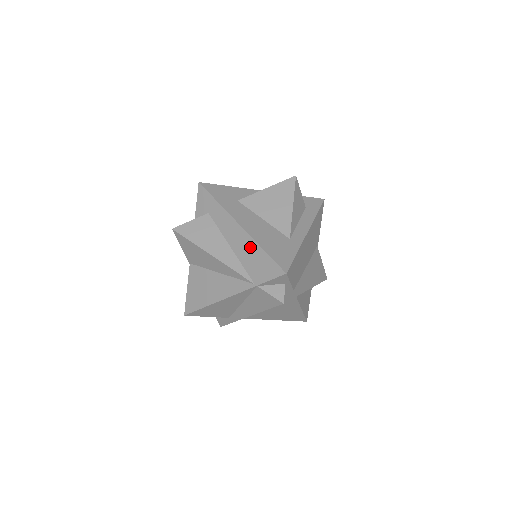
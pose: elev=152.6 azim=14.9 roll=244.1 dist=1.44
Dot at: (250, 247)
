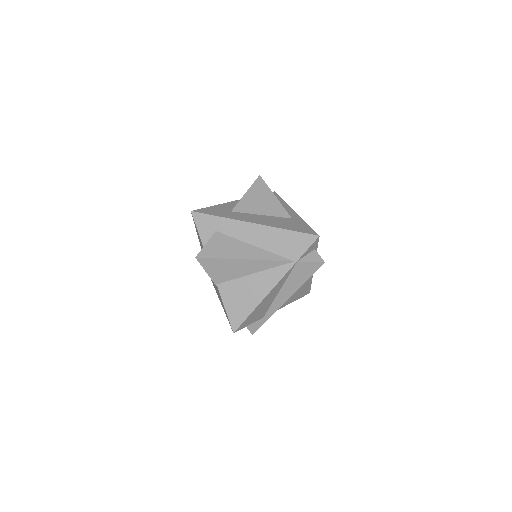
Dot at: (275, 235)
